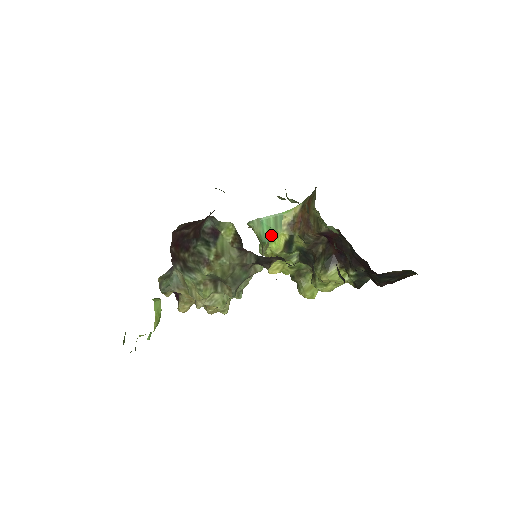
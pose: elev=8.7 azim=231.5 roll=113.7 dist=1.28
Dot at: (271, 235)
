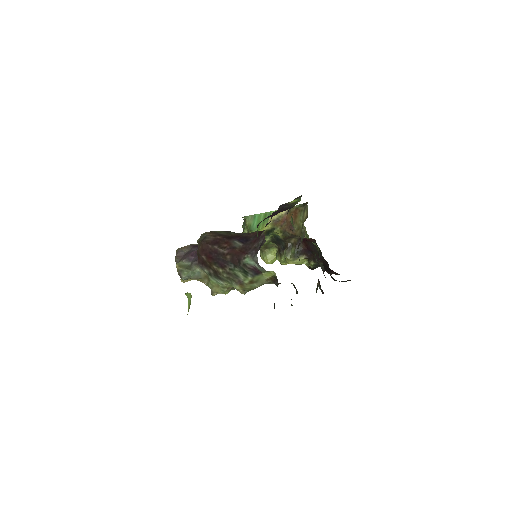
Dot at: (258, 226)
